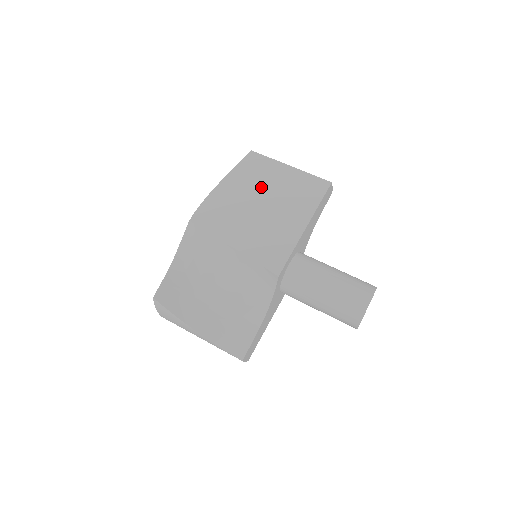
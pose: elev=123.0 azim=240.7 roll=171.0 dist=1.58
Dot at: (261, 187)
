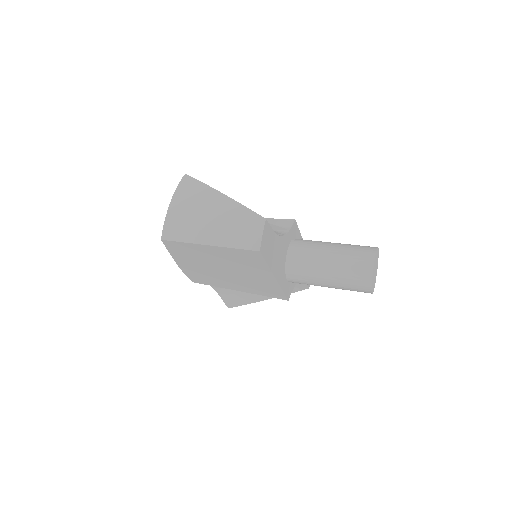
Dot at: occluded
